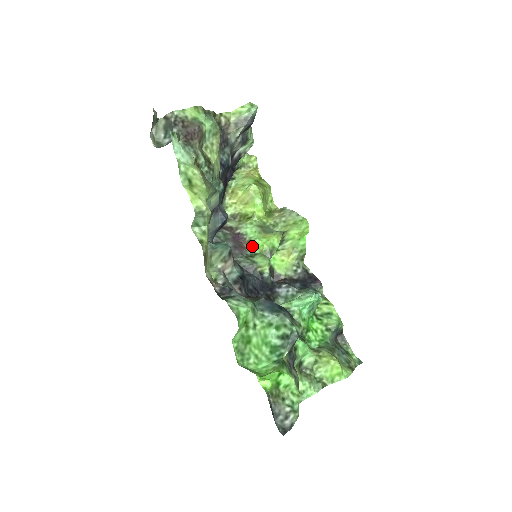
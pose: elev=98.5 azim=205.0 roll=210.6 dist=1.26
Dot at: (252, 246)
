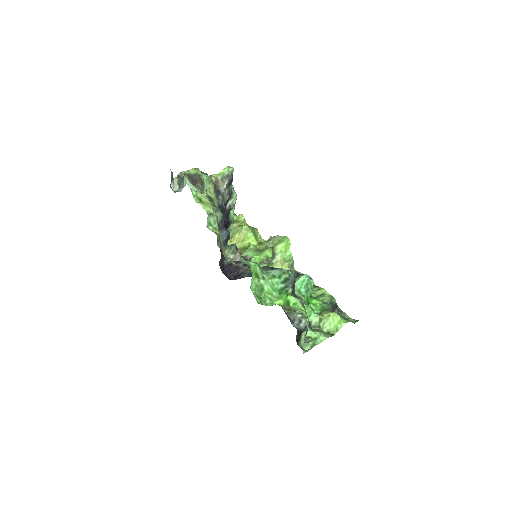
Dot at: (253, 261)
